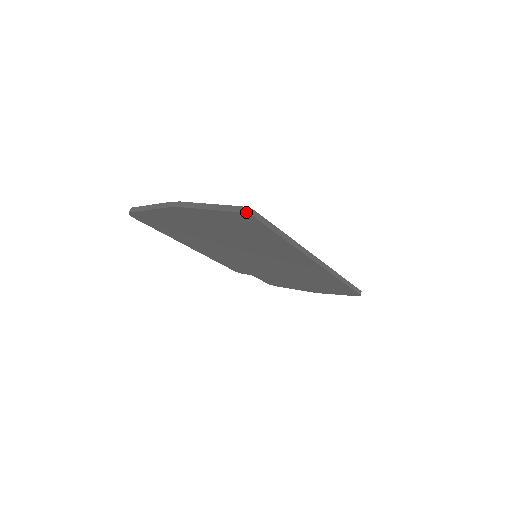
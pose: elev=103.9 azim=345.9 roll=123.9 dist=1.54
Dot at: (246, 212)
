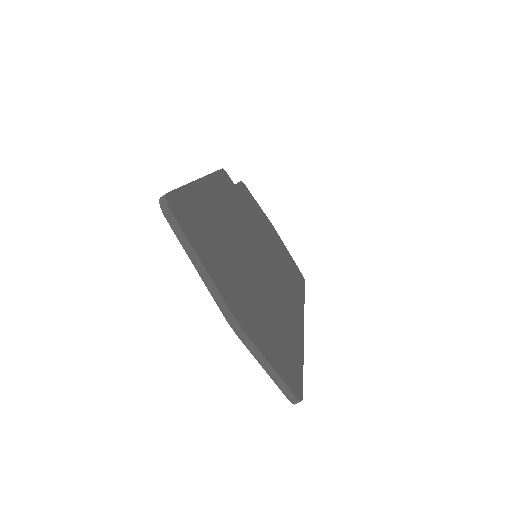
Dot at: occluded
